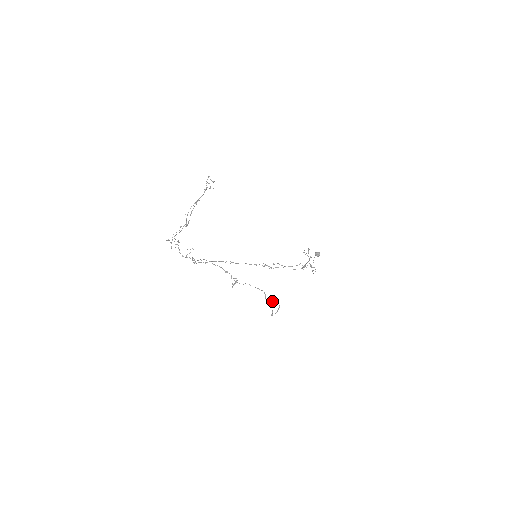
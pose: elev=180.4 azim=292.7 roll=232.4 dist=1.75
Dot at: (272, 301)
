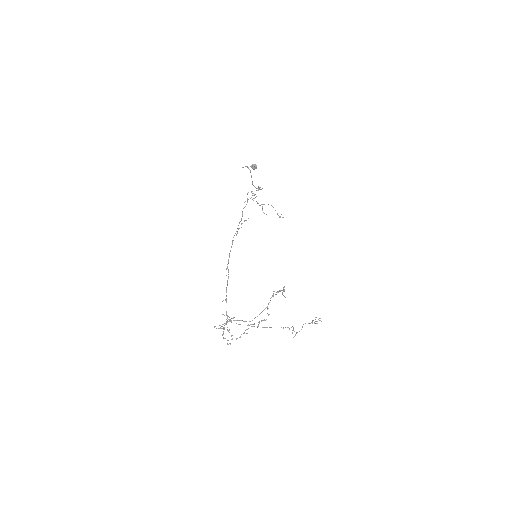
Dot at: occluded
